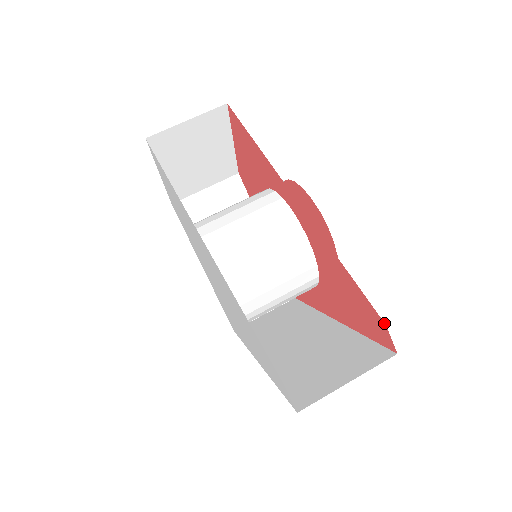
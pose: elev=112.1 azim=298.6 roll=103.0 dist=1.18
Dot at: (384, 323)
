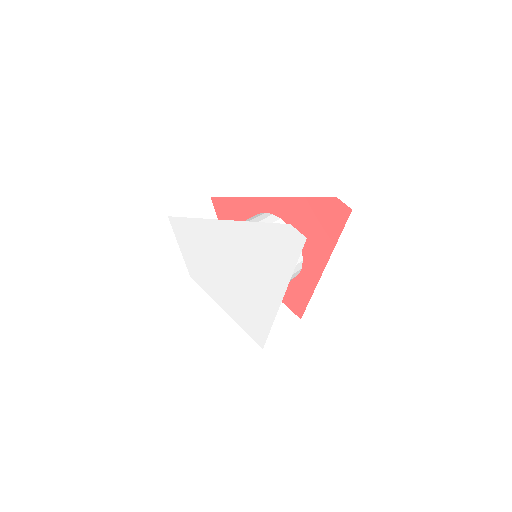
Dot at: (335, 198)
